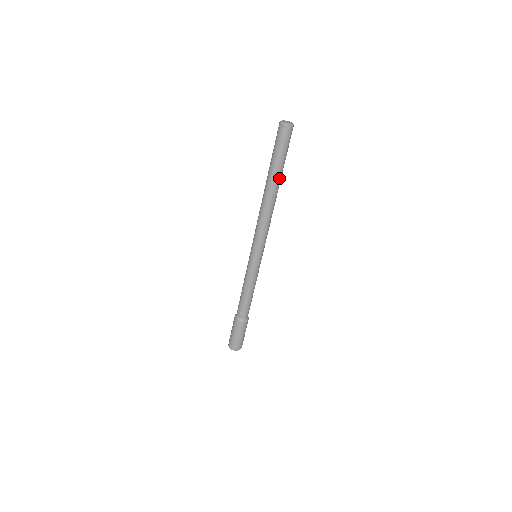
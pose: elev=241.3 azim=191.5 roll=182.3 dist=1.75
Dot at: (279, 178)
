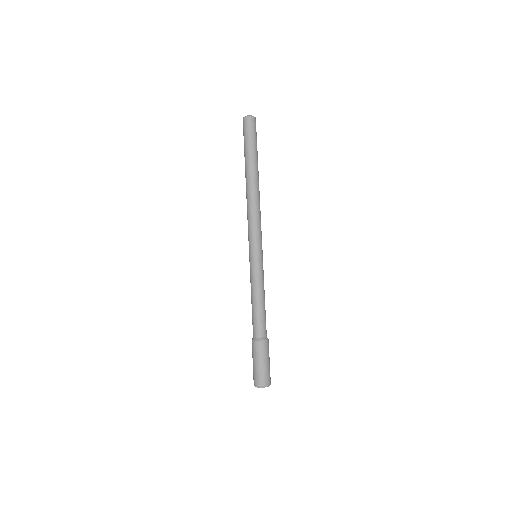
Dot at: (250, 165)
